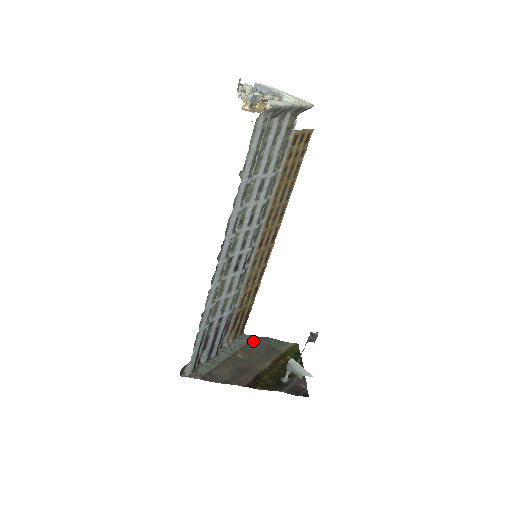
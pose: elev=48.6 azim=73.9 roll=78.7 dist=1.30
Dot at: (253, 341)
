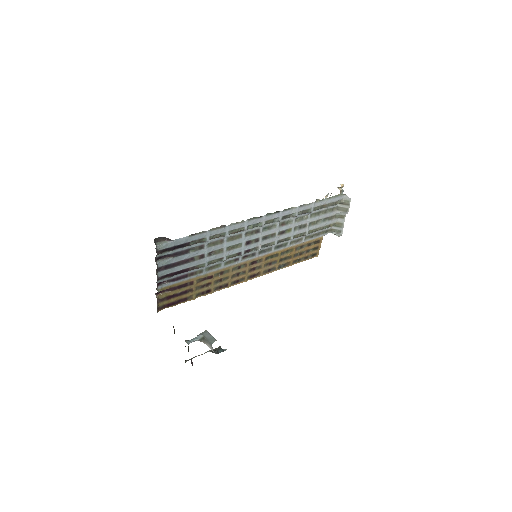
Dot at: occluded
